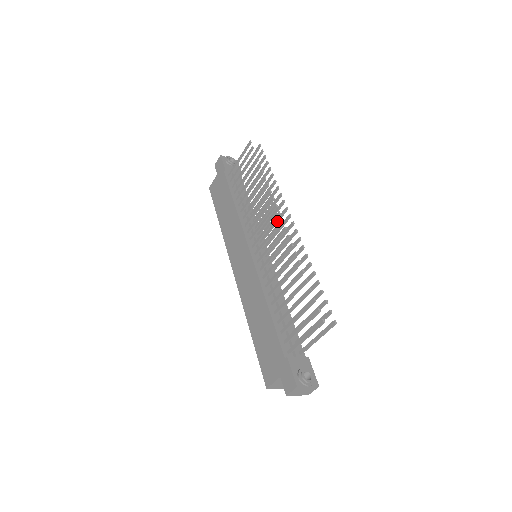
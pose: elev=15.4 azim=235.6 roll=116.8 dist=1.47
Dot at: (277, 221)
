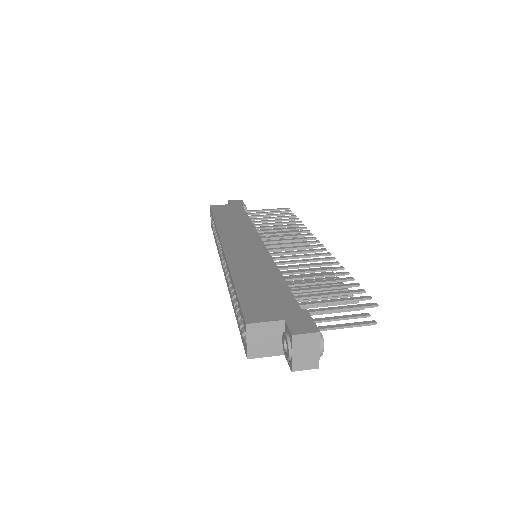
Dot at: occluded
